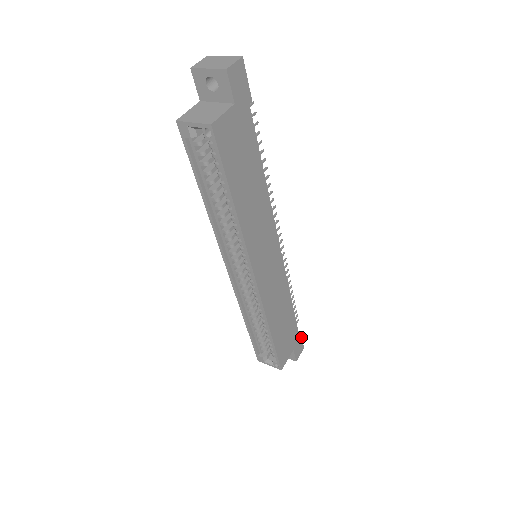
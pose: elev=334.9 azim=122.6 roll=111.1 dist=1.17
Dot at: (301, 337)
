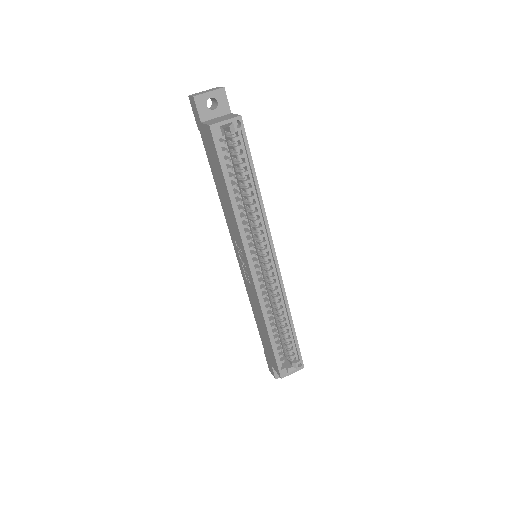
Dot at: occluded
